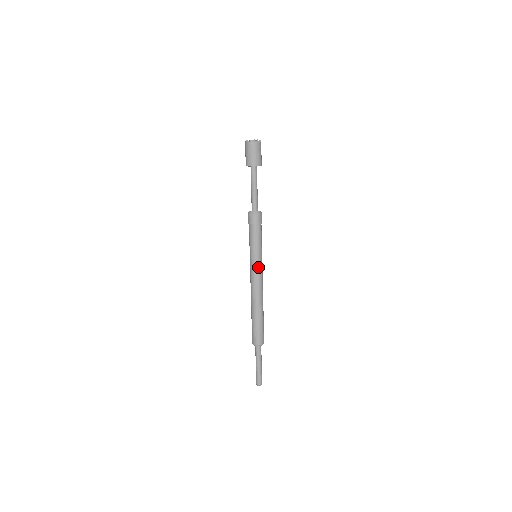
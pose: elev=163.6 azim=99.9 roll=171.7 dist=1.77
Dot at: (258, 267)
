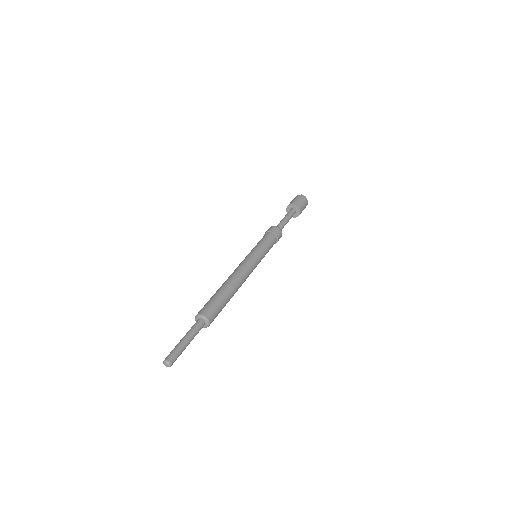
Dot at: (249, 256)
